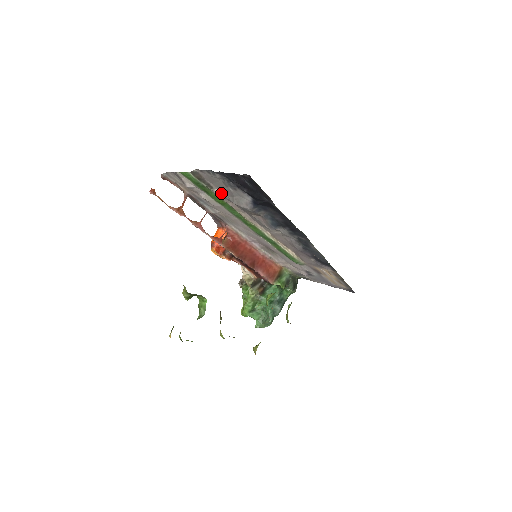
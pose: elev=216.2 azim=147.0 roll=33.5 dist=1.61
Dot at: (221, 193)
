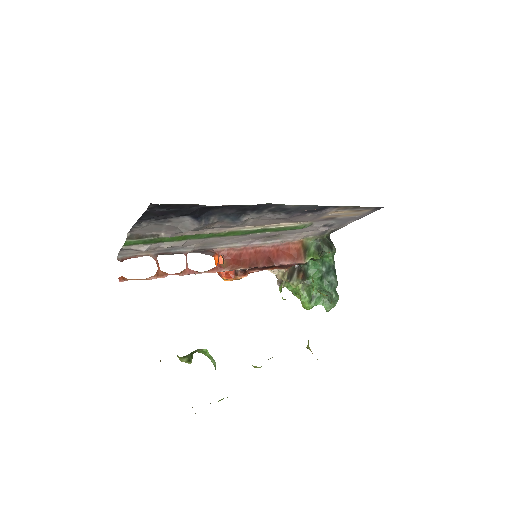
Dot at: (168, 233)
